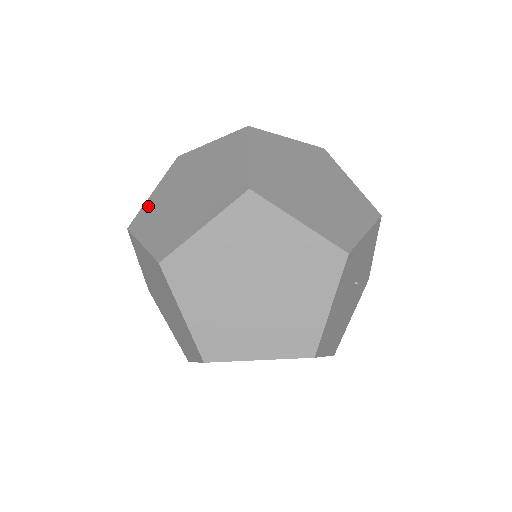
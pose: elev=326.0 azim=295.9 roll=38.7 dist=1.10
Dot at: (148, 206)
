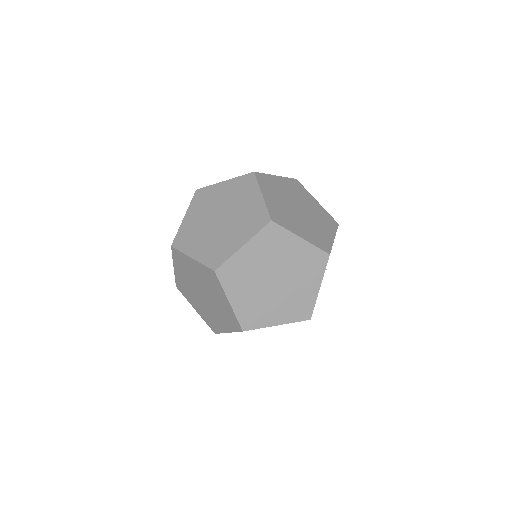
Dot at: (184, 229)
